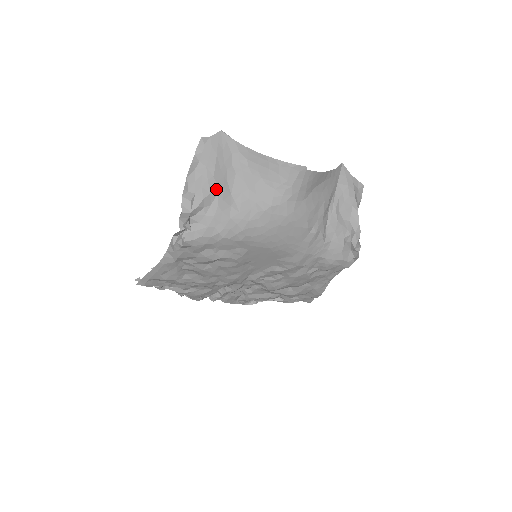
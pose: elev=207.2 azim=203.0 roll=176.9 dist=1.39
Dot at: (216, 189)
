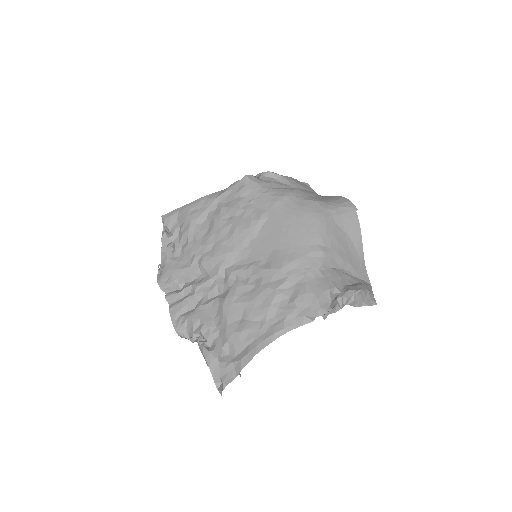
Dot at: (292, 185)
